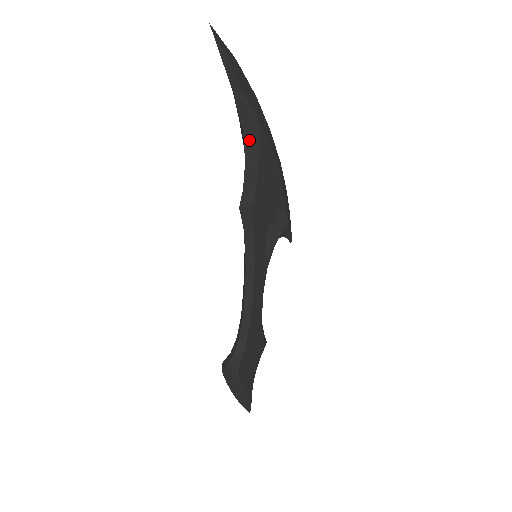
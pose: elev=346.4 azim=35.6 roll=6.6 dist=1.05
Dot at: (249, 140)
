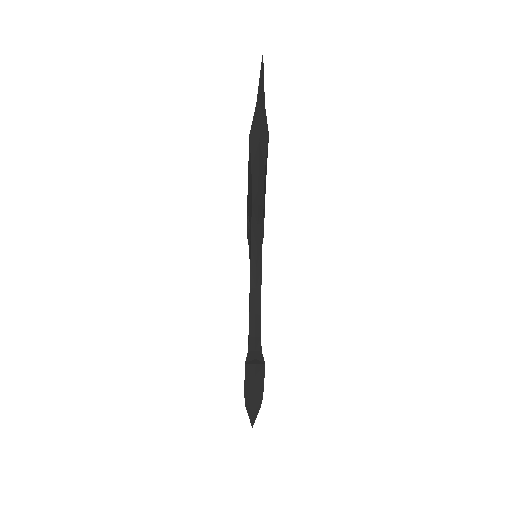
Dot at: (262, 150)
